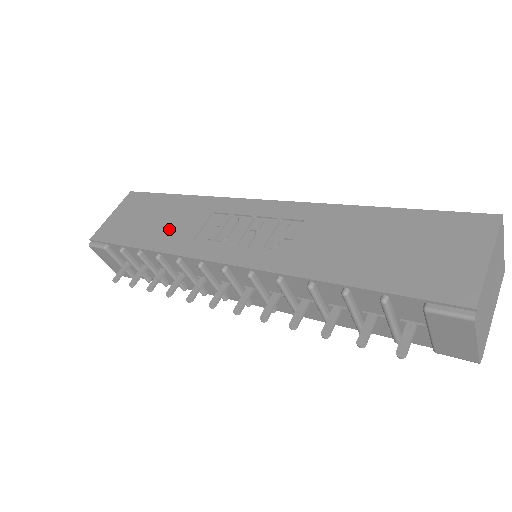
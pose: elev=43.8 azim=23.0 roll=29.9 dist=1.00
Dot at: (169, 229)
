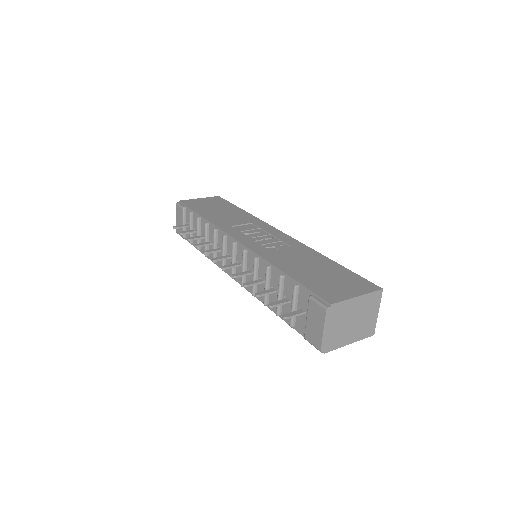
Dot at: (223, 217)
